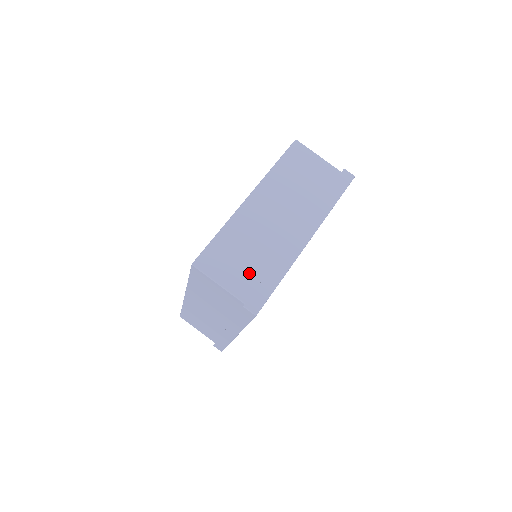
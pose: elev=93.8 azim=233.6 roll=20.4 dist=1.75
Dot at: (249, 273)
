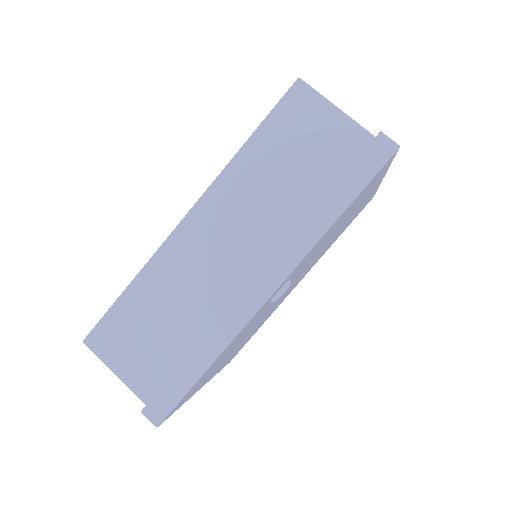
Dot at: occluded
